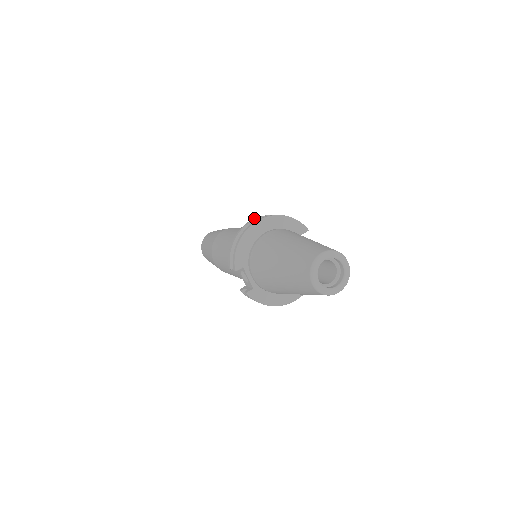
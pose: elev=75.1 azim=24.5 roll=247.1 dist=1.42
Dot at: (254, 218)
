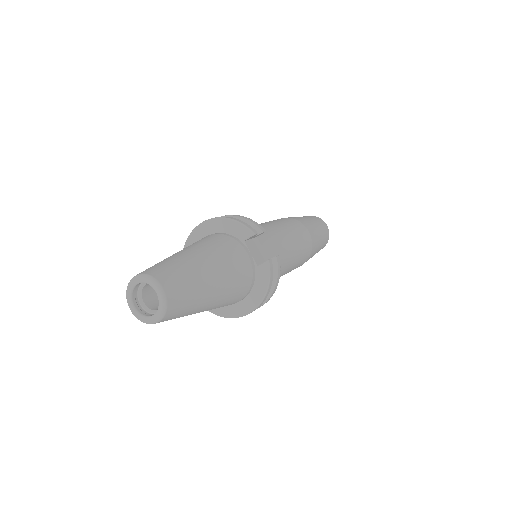
Dot at: occluded
